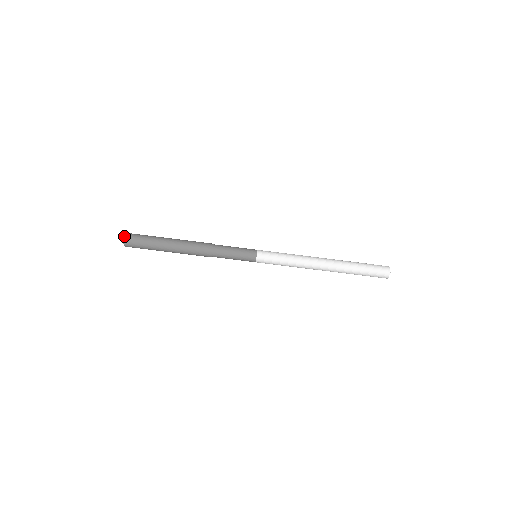
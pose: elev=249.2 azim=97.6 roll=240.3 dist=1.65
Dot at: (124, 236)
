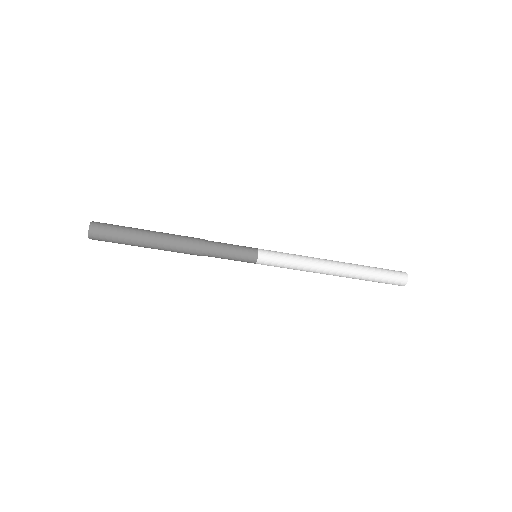
Dot at: (88, 237)
